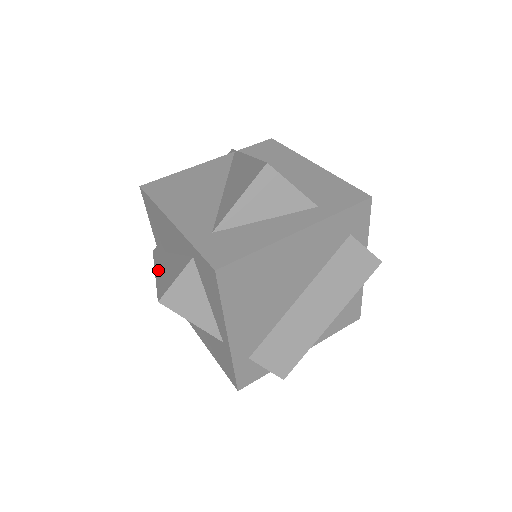
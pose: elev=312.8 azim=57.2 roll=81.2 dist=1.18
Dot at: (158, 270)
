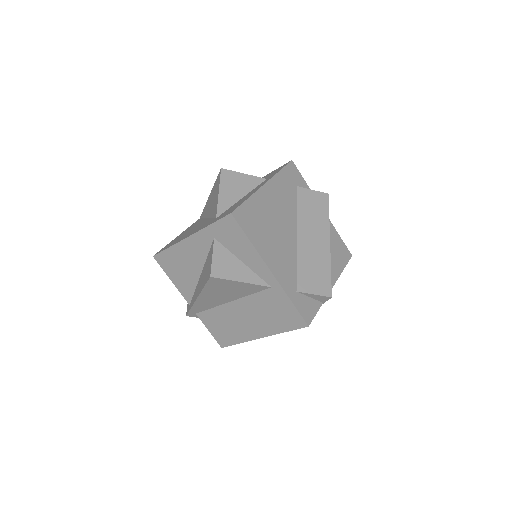
Dot at: (198, 293)
